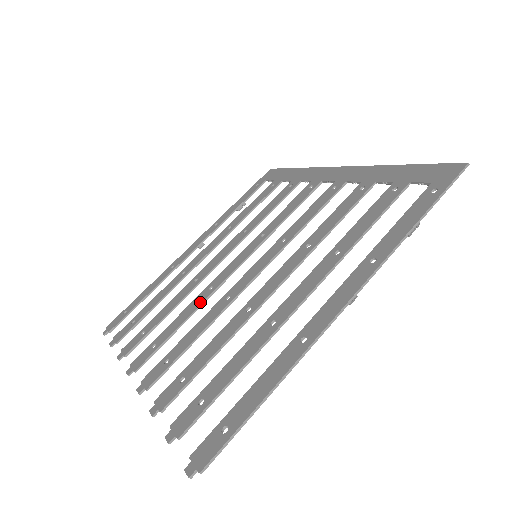
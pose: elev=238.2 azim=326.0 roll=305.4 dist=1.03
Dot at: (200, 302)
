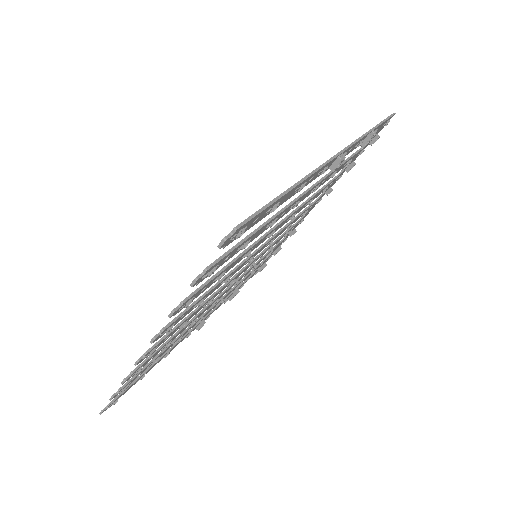
Dot at: (209, 297)
